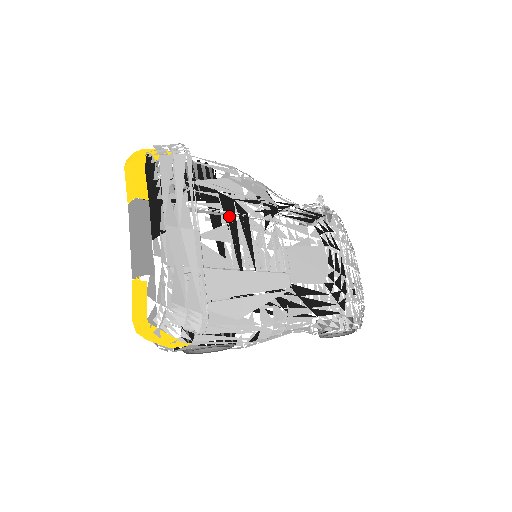
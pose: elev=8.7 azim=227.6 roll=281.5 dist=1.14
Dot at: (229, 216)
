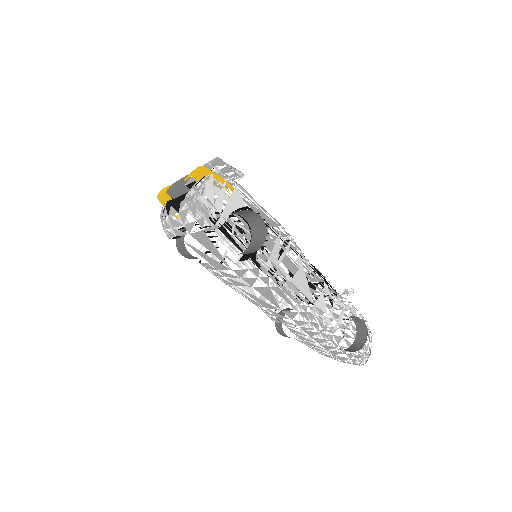
Dot at: (230, 219)
